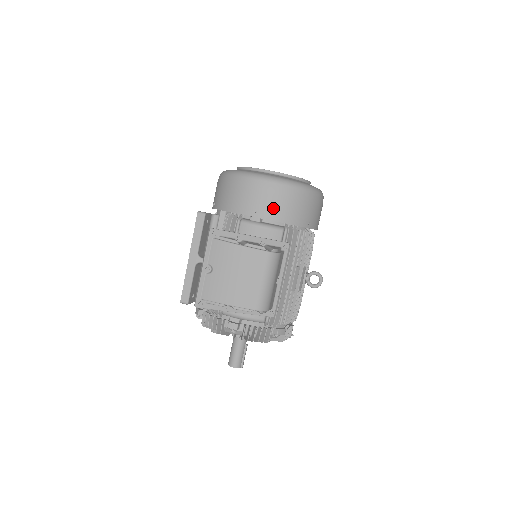
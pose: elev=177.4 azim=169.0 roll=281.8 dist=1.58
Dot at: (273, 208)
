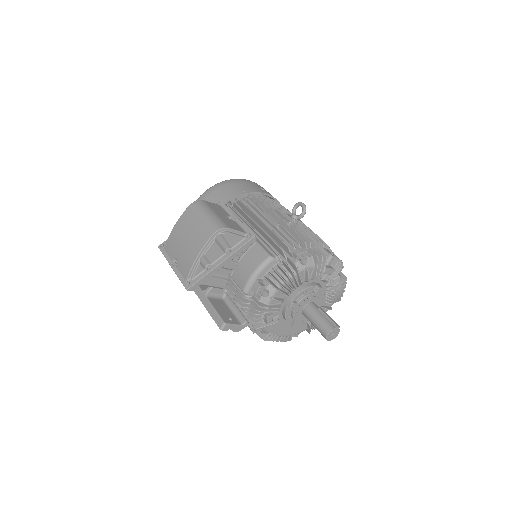
Dot at: occluded
